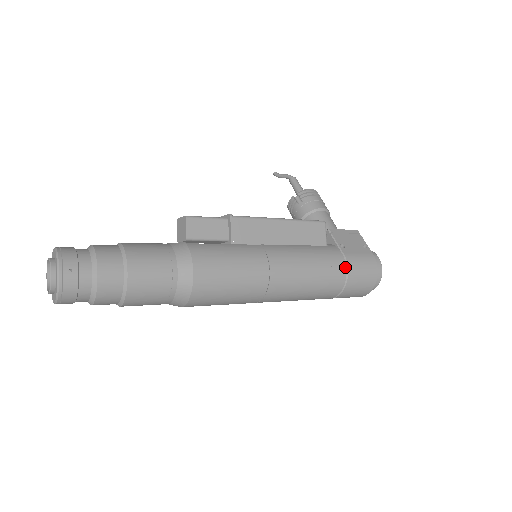
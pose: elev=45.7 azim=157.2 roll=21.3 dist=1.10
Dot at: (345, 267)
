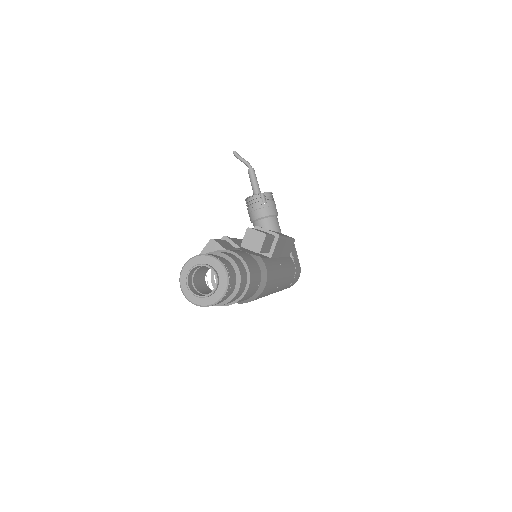
Dot at: (294, 277)
